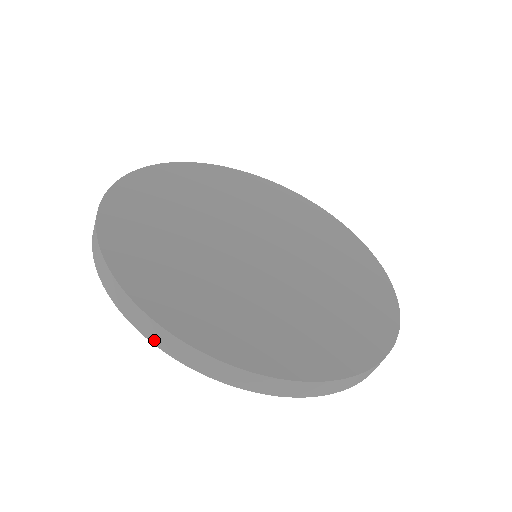
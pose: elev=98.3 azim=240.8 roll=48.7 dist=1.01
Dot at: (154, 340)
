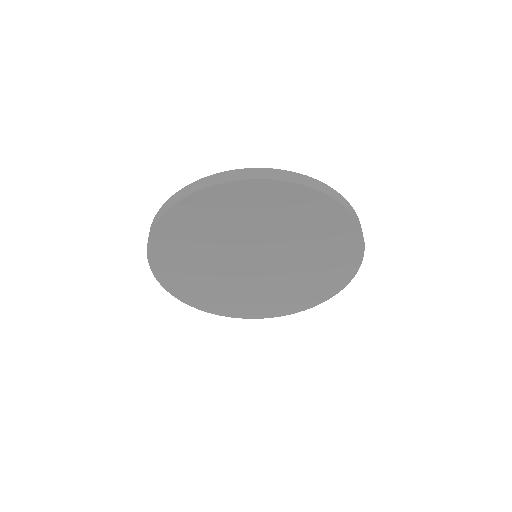
Dot at: occluded
